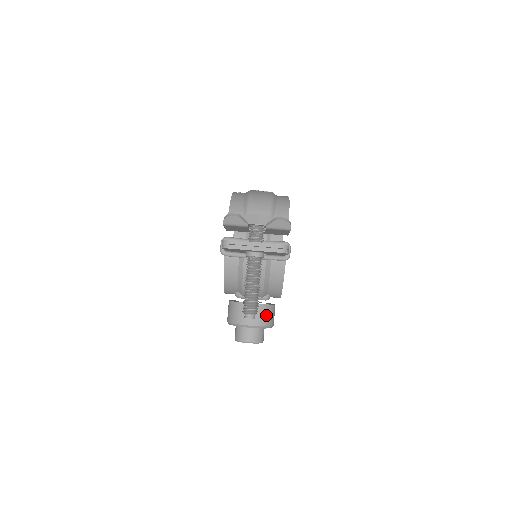
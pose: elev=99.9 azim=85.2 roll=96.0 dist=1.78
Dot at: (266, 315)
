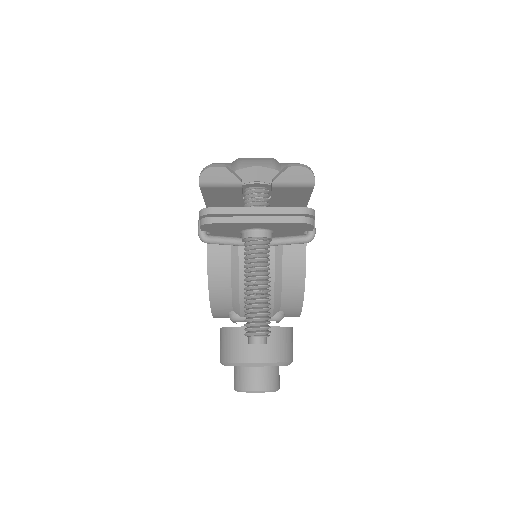
Dot at: (281, 344)
